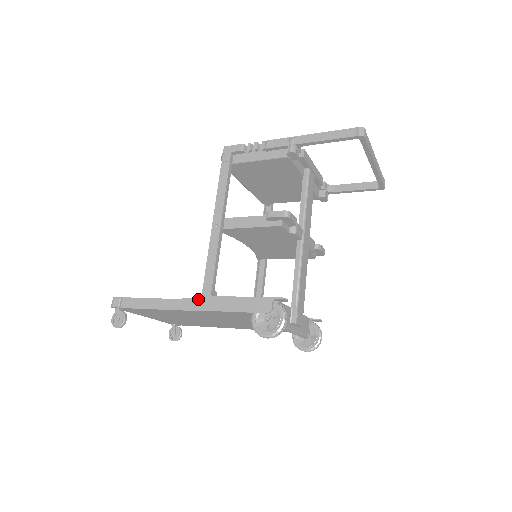
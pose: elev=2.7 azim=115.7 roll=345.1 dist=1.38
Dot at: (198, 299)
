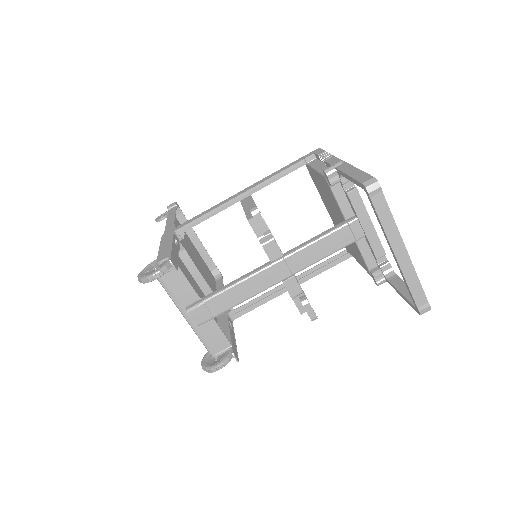
Dot at: occluded
